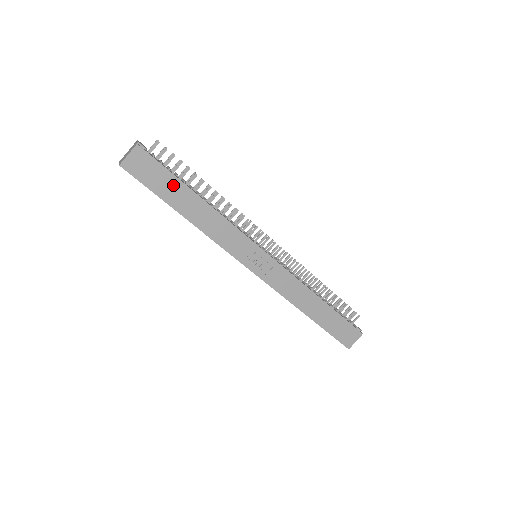
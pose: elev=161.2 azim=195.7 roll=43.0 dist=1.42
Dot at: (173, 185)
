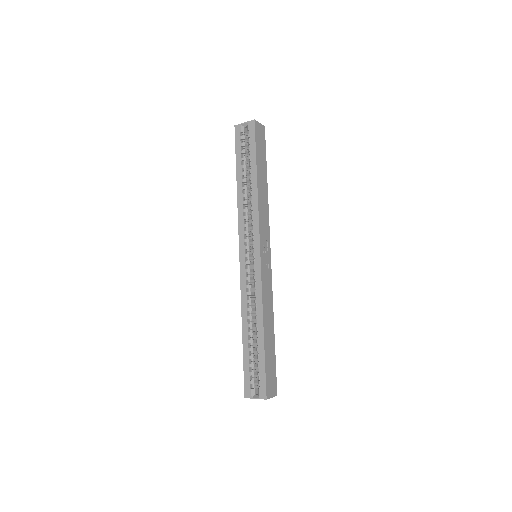
Dot at: (263, 161)
